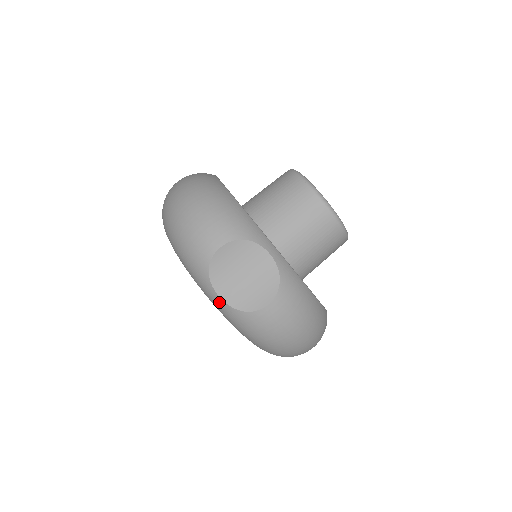
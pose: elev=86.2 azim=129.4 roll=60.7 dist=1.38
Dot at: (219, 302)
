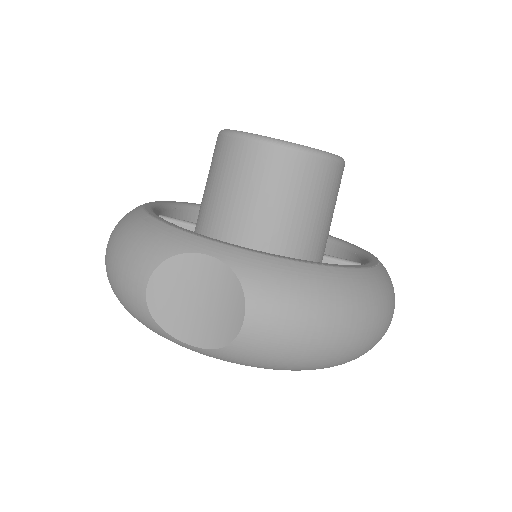
Dot at: (197, 351)
